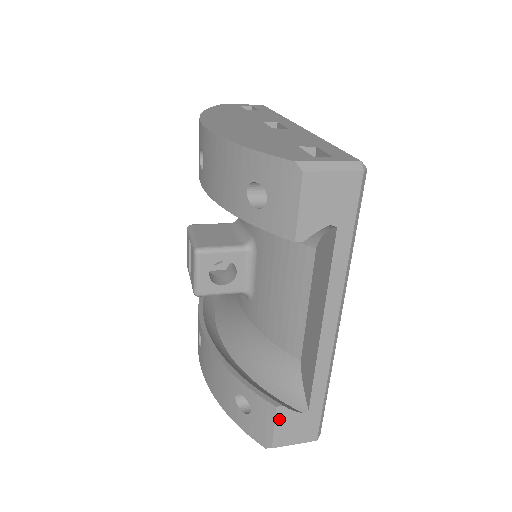
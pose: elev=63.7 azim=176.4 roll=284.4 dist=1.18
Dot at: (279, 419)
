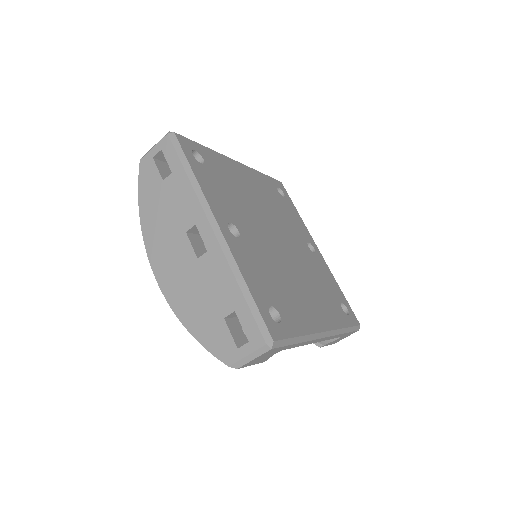
Dot at: (327, 345)
